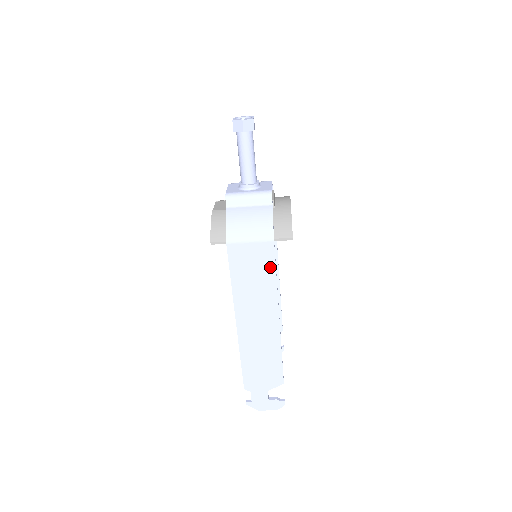
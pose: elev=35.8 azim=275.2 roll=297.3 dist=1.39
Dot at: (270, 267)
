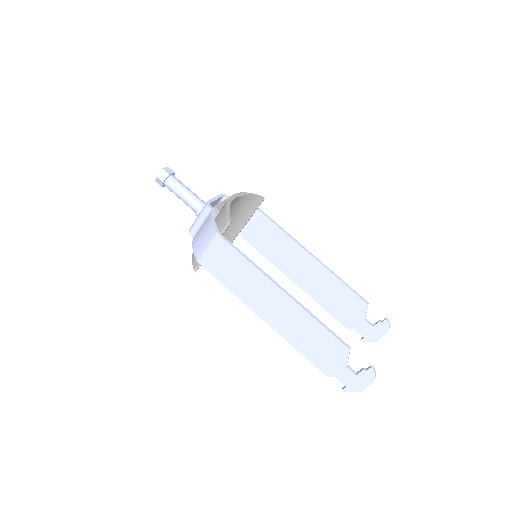
Dot at: (236, 256)
